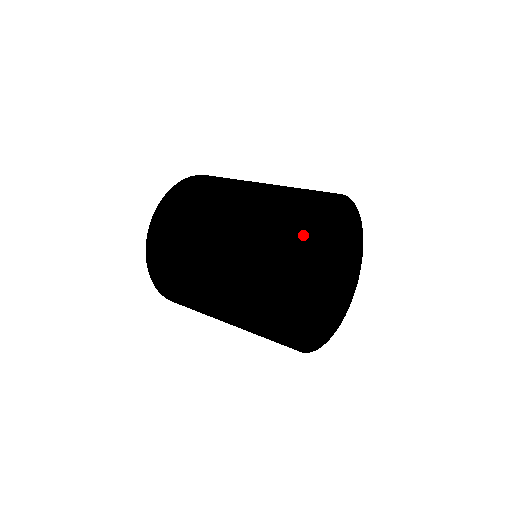
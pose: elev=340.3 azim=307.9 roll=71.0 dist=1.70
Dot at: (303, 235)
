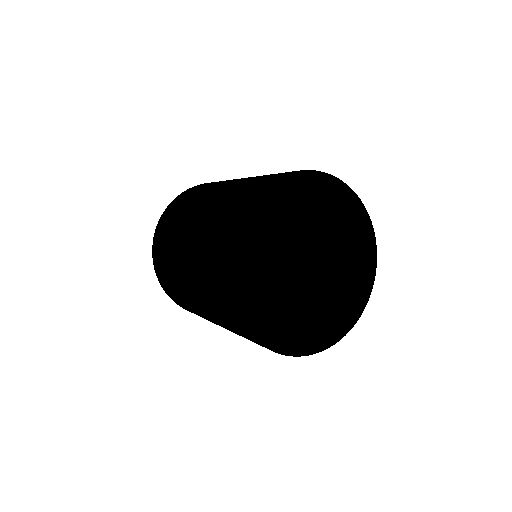
Dot at: (241, 241)
